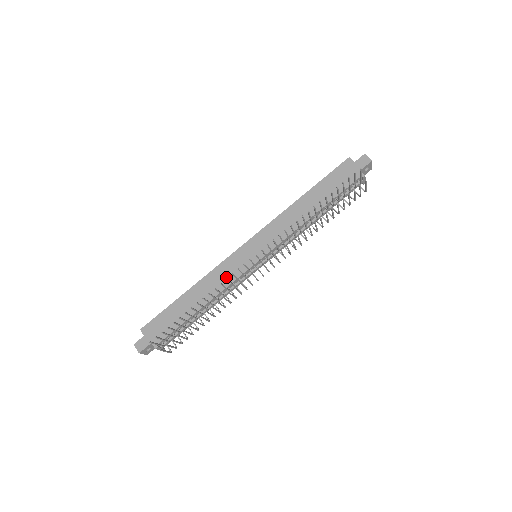
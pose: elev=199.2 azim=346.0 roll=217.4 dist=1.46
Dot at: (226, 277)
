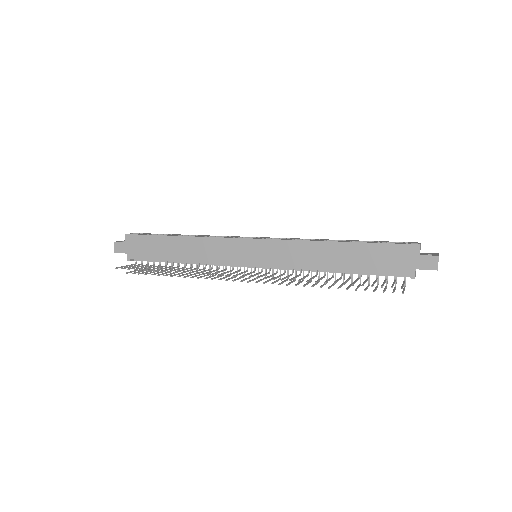
Dot at: (216, 255)
